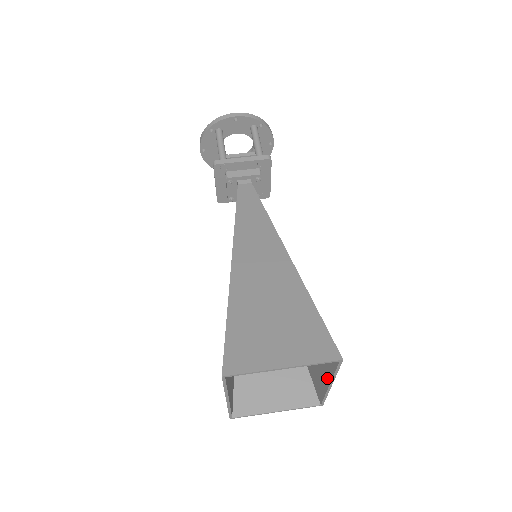
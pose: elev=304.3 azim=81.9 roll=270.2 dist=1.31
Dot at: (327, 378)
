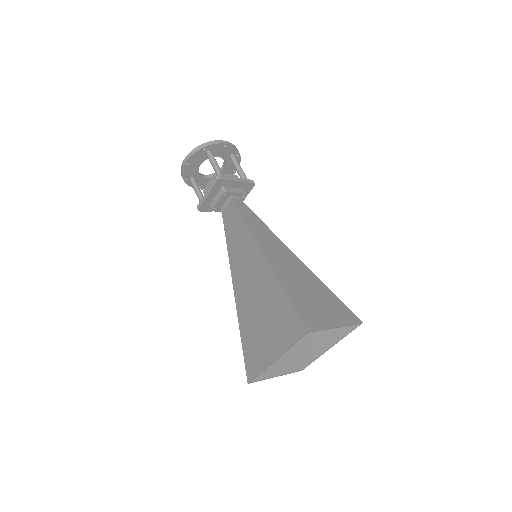
Dot at: (329, 343)
